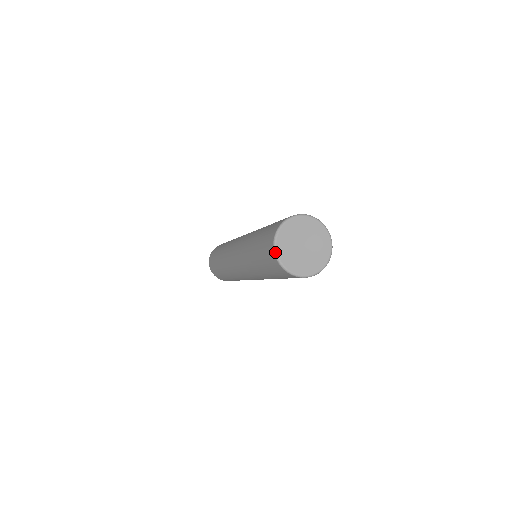
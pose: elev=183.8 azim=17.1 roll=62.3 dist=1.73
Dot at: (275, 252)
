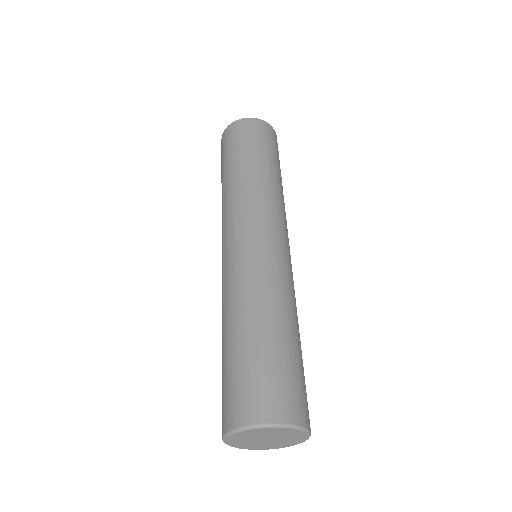
Dot at: (226, 436)
